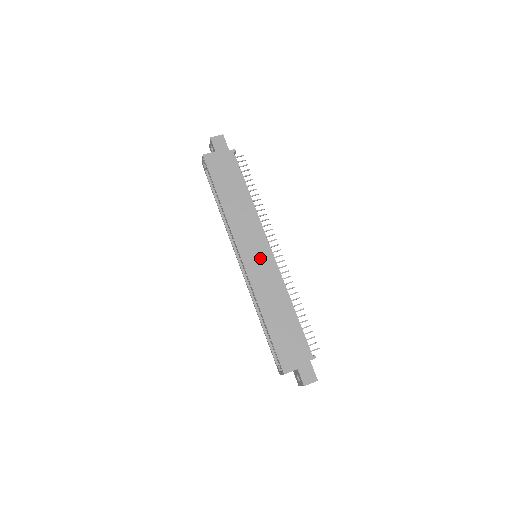
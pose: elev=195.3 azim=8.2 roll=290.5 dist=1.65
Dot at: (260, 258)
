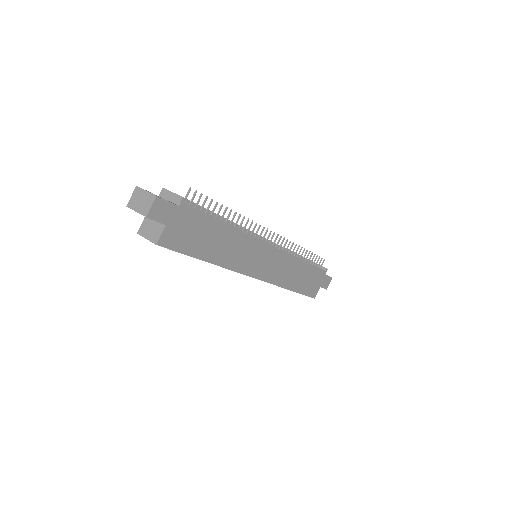
Dot at: (268, 261)
